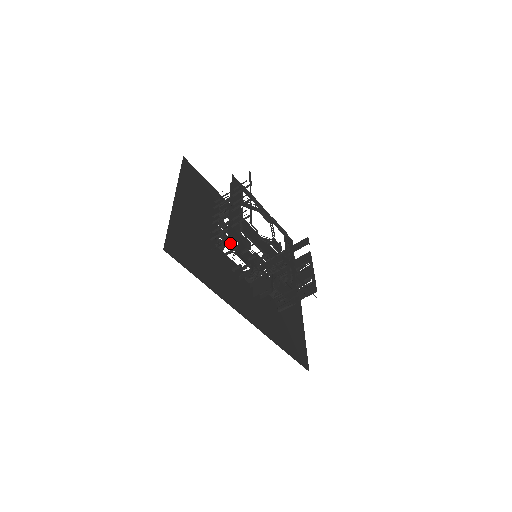
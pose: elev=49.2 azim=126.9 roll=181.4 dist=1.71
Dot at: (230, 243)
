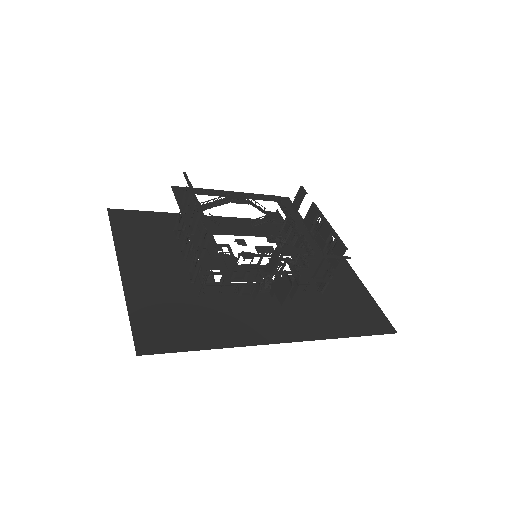
Dot at: occluded
